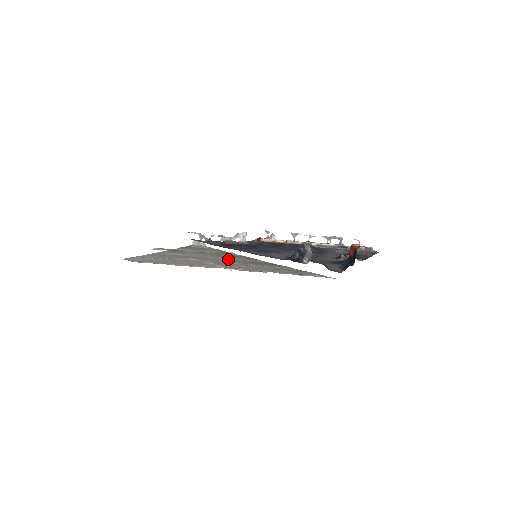
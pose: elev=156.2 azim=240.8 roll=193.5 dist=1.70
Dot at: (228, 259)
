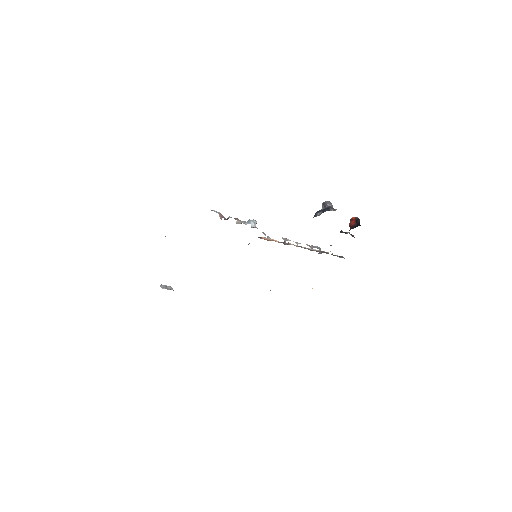
Dot at: occluded
